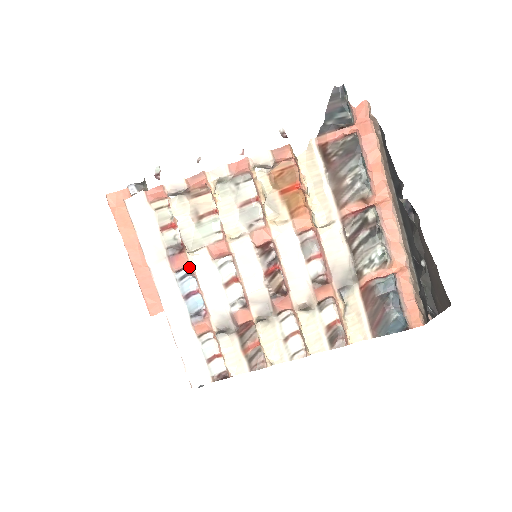
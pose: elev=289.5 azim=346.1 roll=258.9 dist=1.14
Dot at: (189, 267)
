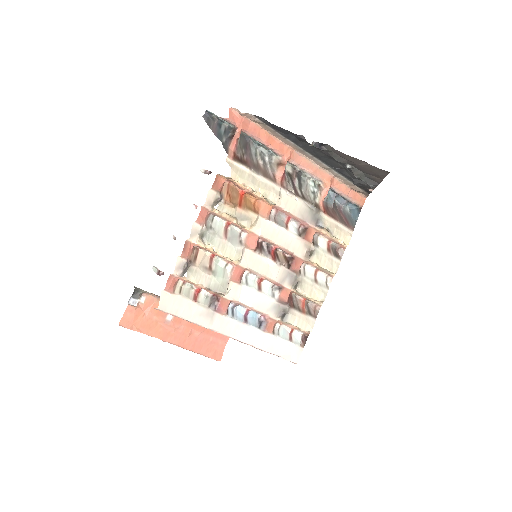
Dot at: (230, 303)
